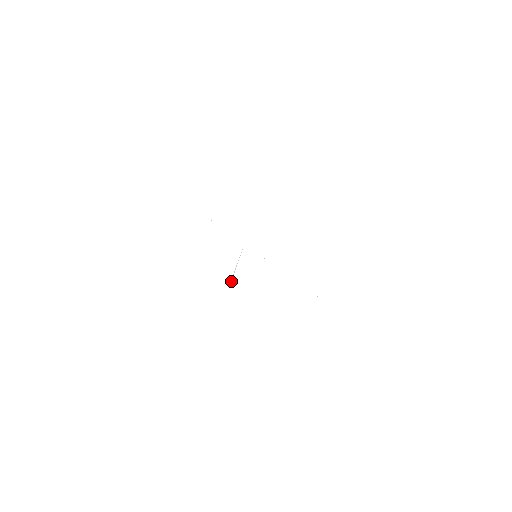
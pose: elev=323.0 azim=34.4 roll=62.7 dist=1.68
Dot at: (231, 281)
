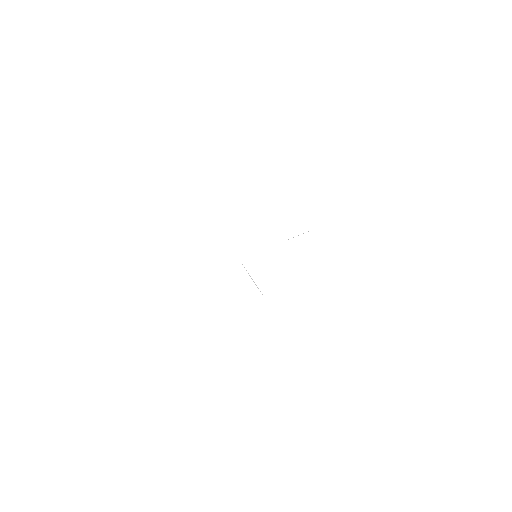
Dot at: occluded
